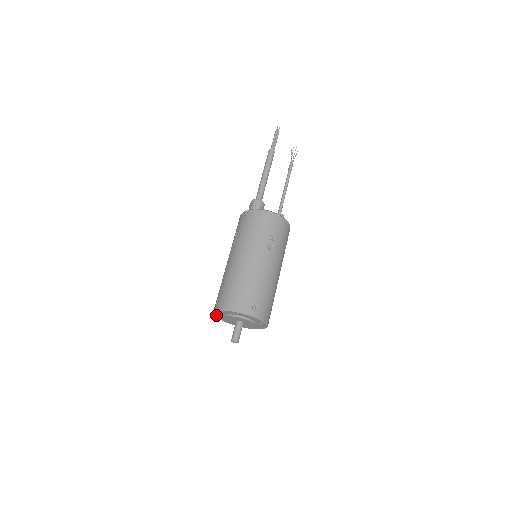
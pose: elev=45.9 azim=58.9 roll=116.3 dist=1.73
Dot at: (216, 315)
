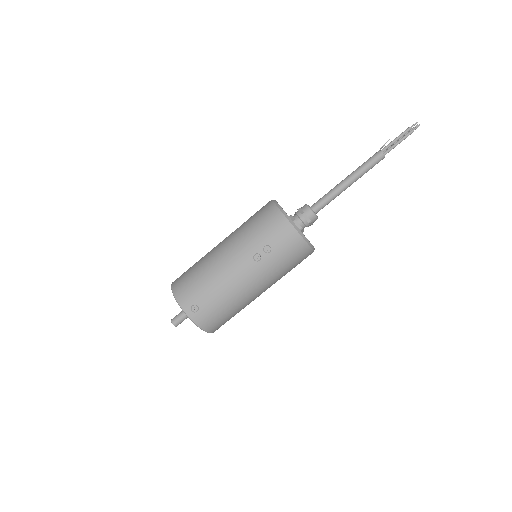
Dot at: (177, 301)
